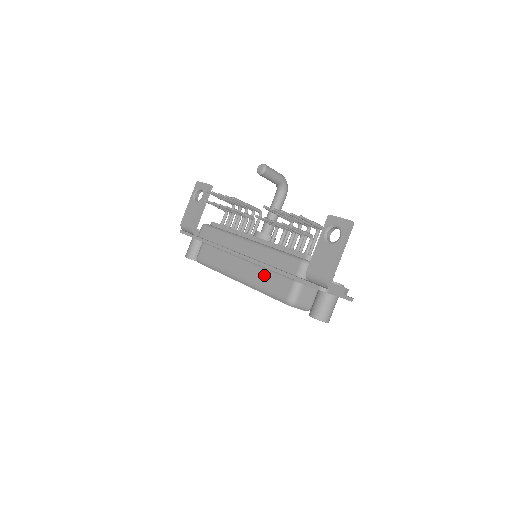
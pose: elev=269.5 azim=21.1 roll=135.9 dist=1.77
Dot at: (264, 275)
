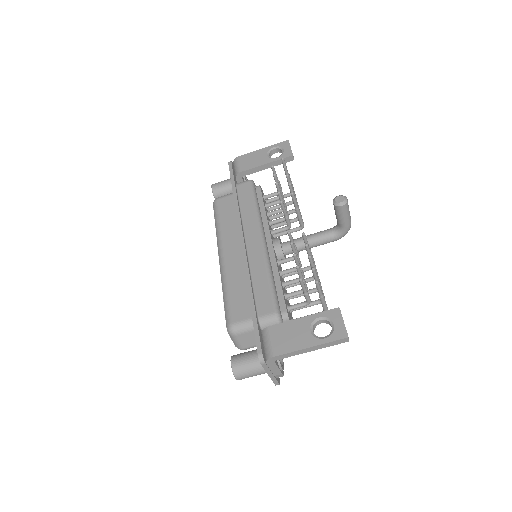
Dot at: (240, 282)
